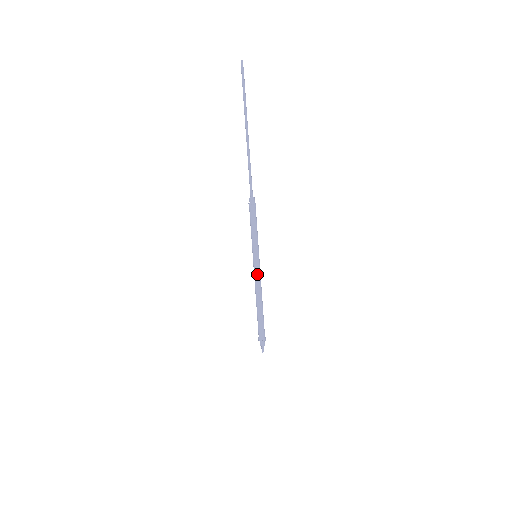
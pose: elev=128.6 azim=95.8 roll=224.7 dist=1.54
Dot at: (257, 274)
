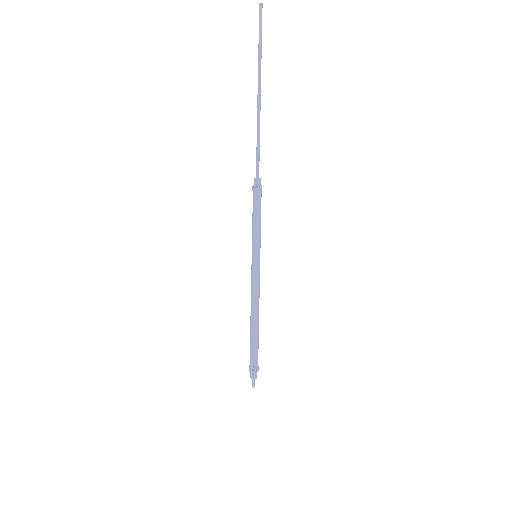
Dot at: (254, 280)
